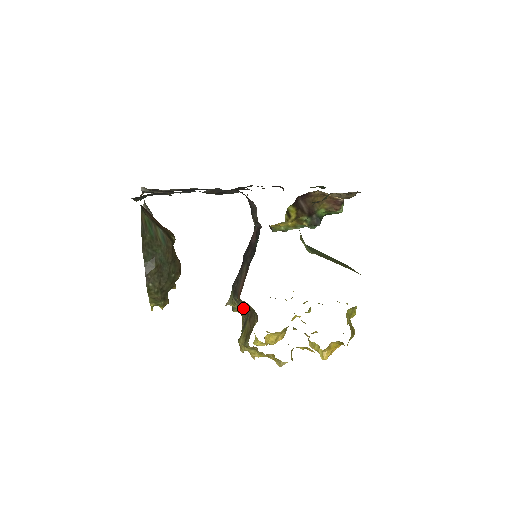
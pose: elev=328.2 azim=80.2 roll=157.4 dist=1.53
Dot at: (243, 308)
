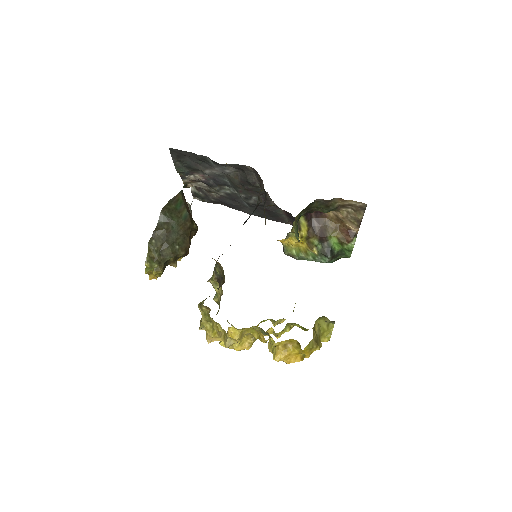
Dot at: (218, 281)
